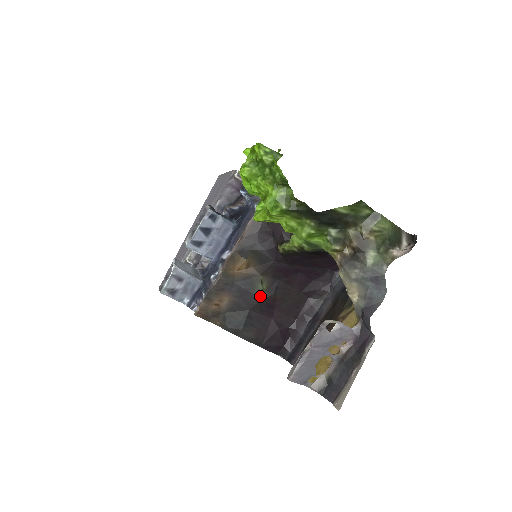
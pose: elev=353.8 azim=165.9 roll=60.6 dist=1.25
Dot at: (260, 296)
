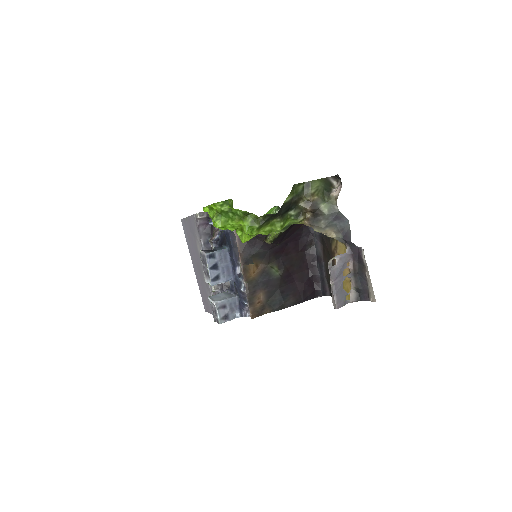
Dot at: (278, 276)
